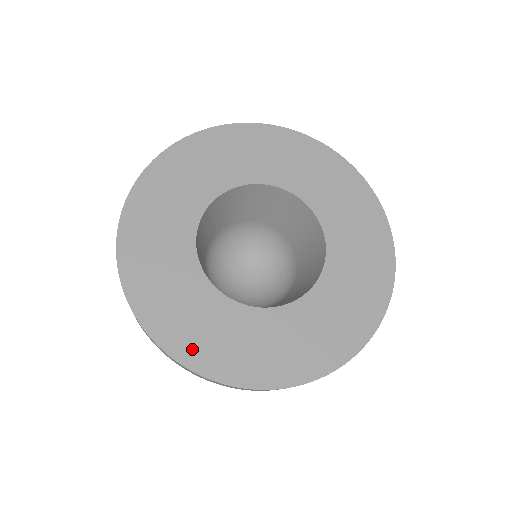
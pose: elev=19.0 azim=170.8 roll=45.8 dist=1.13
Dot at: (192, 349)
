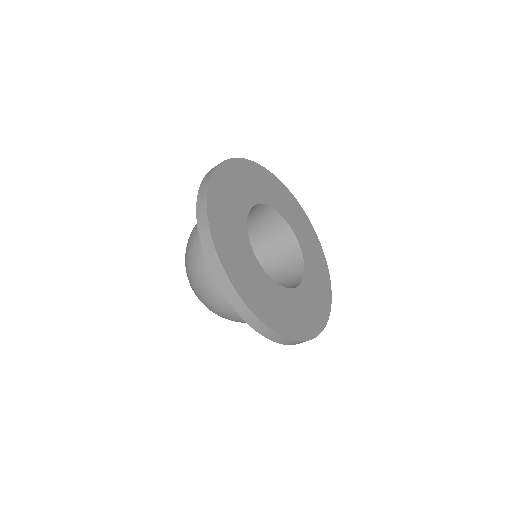
Dot at: (238, 278)
